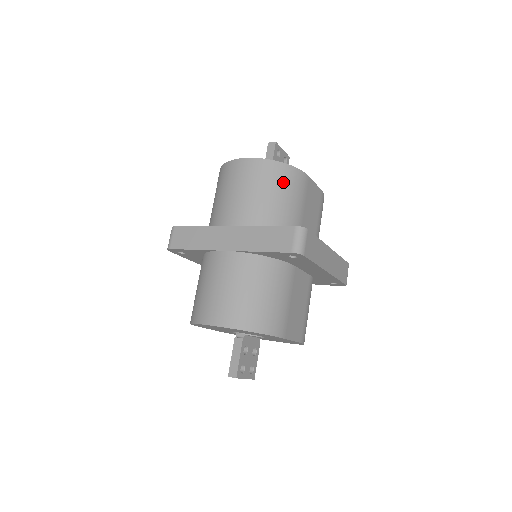
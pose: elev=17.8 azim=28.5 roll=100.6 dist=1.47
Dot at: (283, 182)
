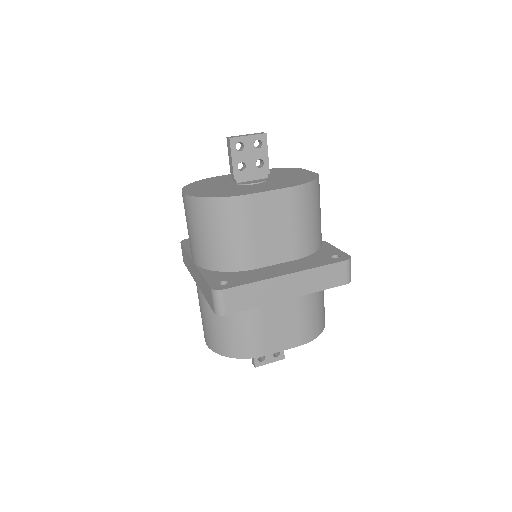
Dot at: (215, 219)
